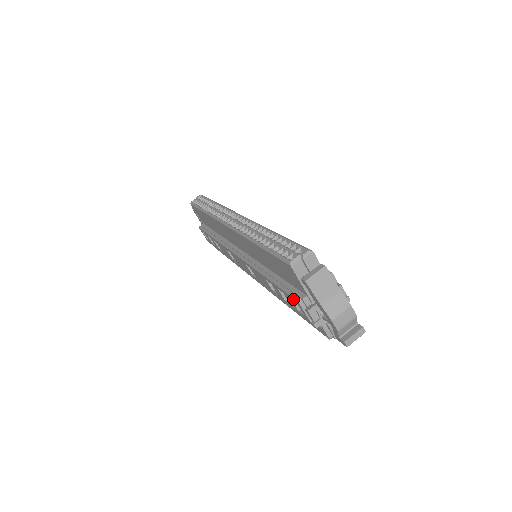
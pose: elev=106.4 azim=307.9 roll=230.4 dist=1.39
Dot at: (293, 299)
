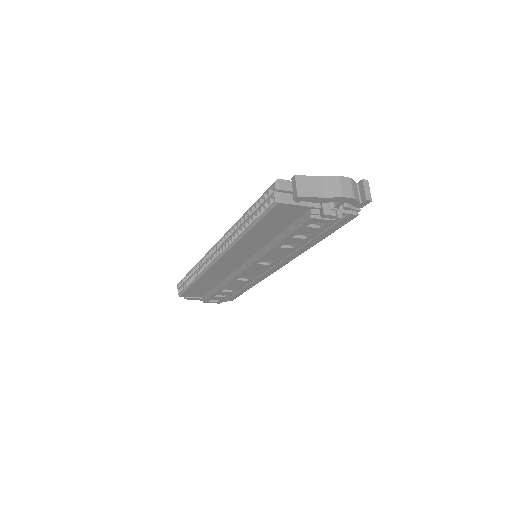
Dot at: (307, 223)
